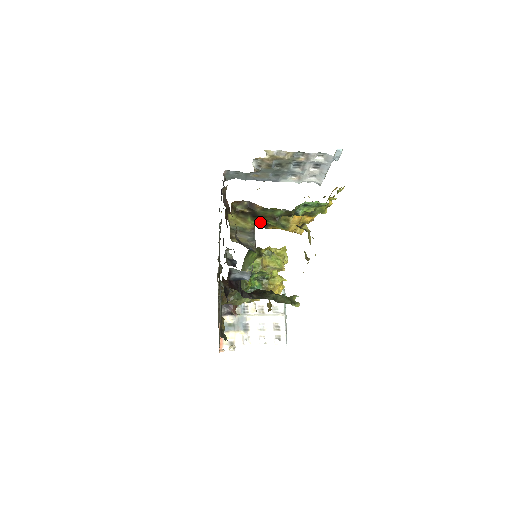
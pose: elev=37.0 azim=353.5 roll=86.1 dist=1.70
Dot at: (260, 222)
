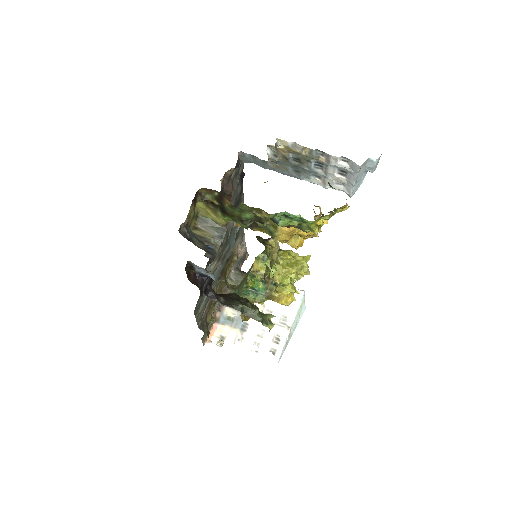
Dot at: occluded
